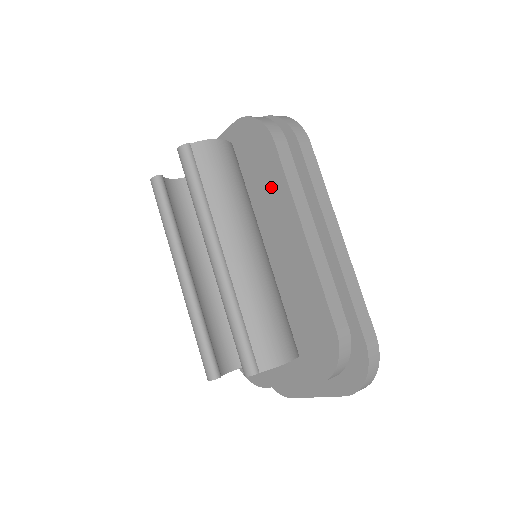
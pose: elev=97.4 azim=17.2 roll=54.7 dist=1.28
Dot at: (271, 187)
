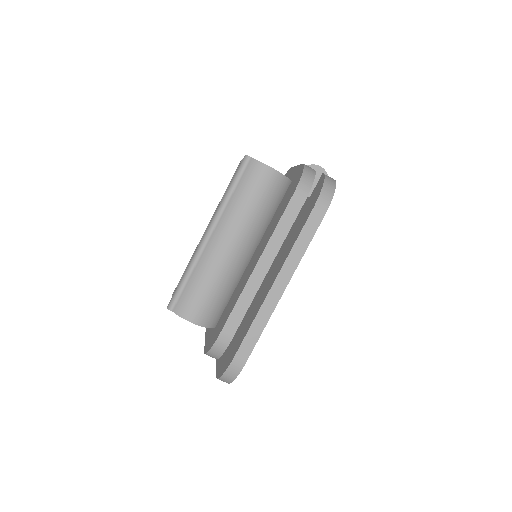
Dot at: (275, 223)
